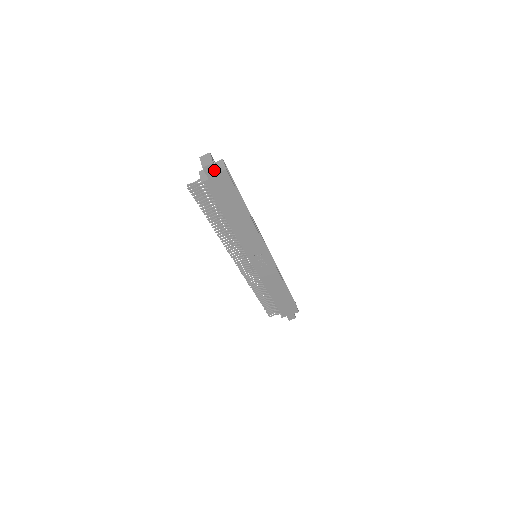
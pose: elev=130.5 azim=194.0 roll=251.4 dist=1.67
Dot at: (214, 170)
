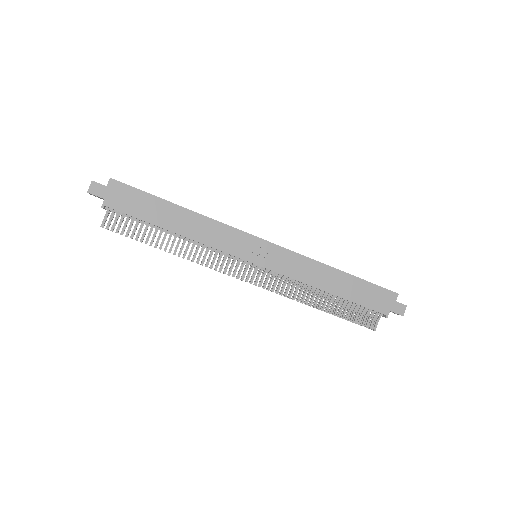
Dot at: (100, 187)
